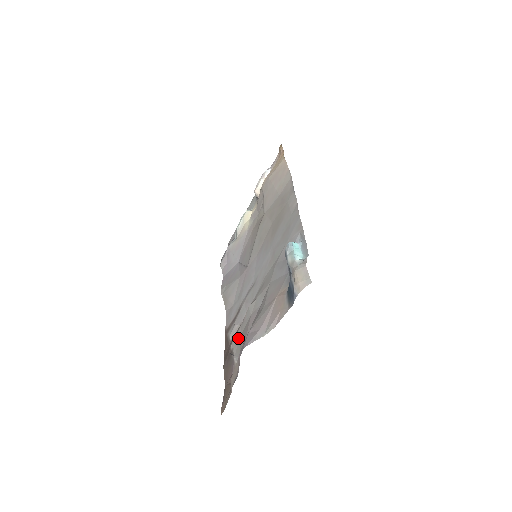
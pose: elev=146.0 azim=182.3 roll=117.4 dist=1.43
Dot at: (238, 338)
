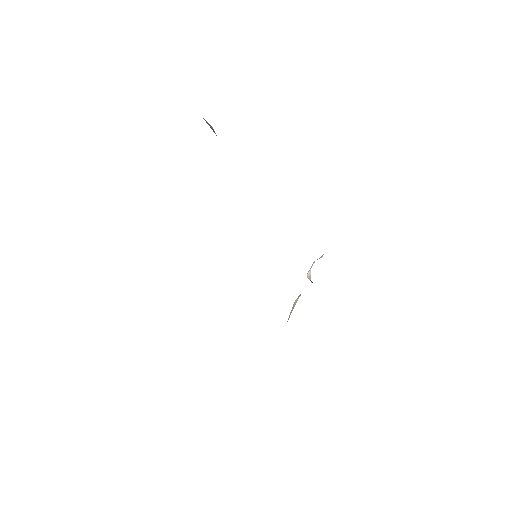
Dot at: occluded
